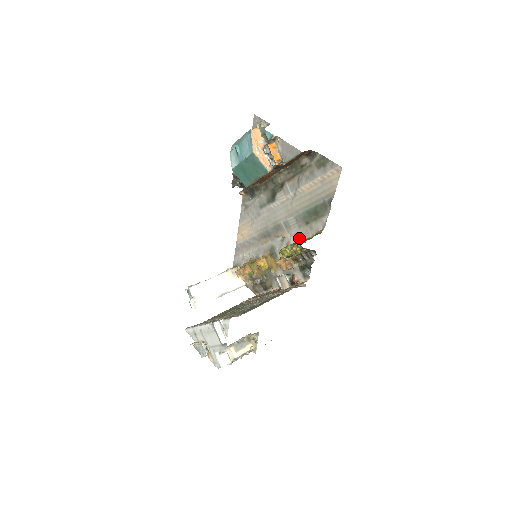
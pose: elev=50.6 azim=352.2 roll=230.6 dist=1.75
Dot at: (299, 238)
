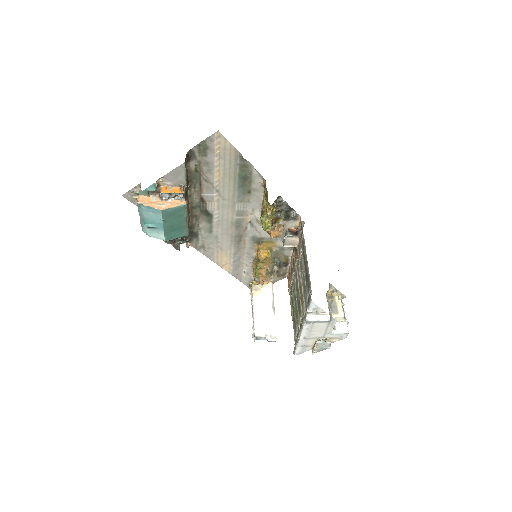
Dot at: (258, 207)
